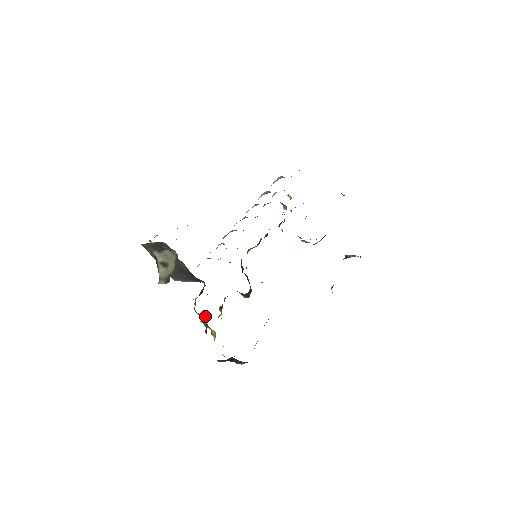
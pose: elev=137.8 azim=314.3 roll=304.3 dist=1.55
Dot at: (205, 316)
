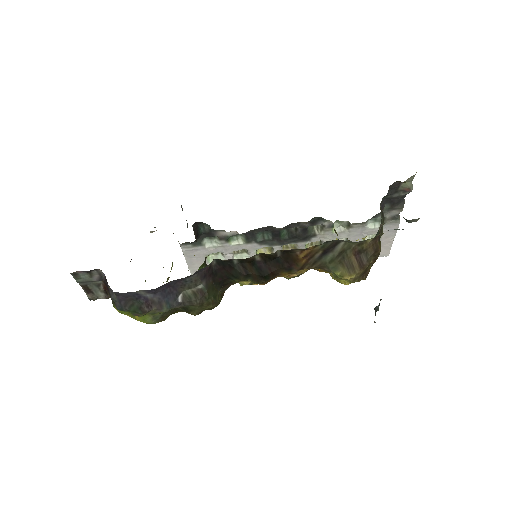
Dot at: occluded
